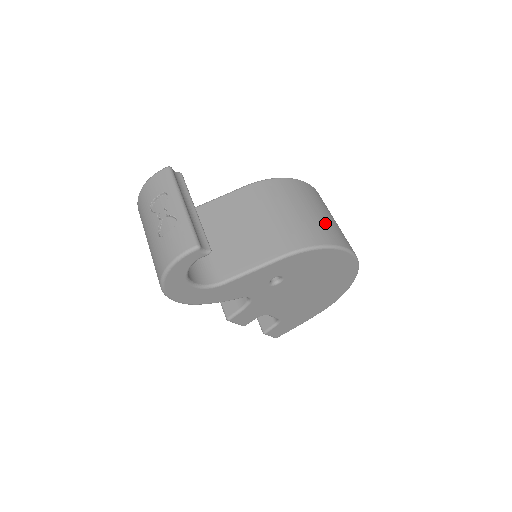
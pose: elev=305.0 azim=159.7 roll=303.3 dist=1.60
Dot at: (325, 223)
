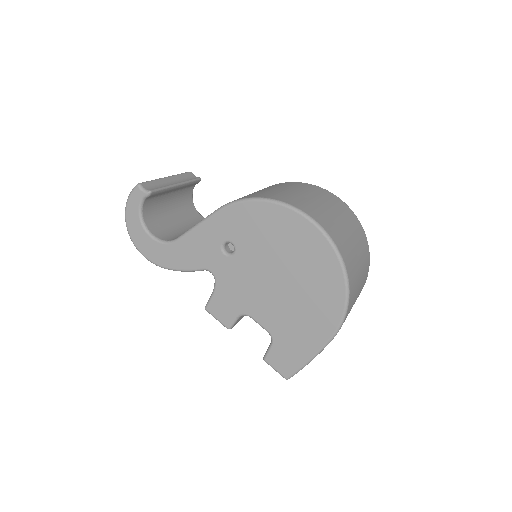
Dot at: (292, 195)
